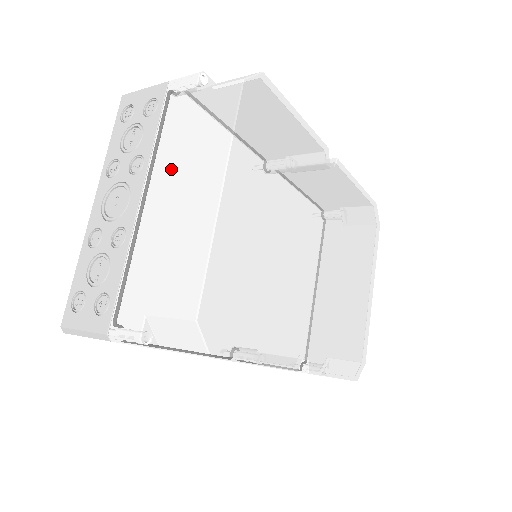
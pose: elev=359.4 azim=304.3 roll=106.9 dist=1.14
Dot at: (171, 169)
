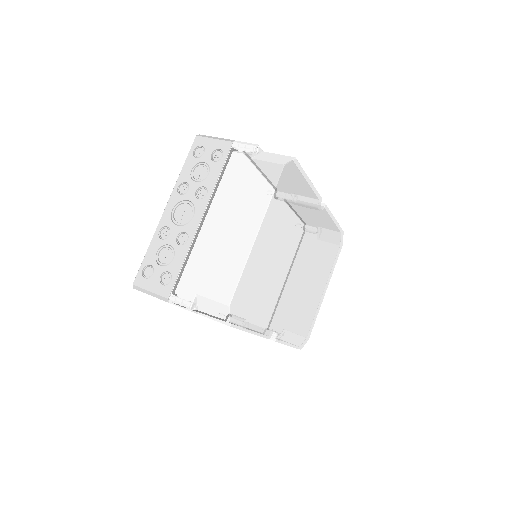
Dot at: (226, 206)
